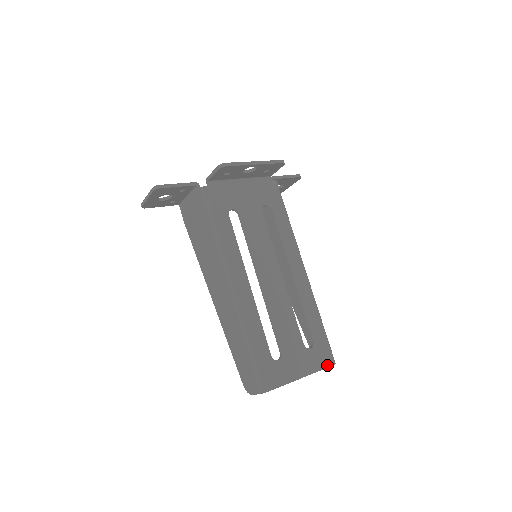
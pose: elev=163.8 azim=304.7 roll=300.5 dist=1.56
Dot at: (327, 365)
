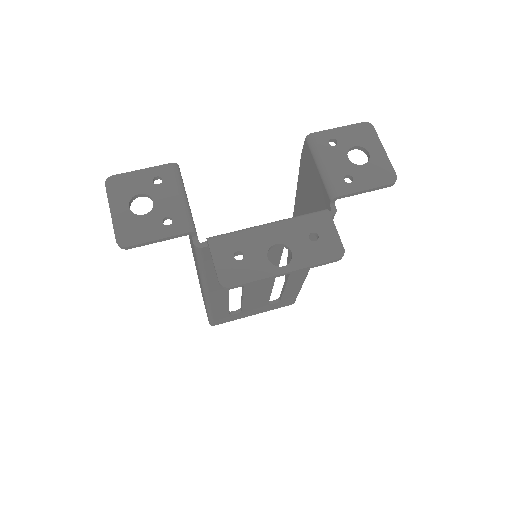
Dot at: (284, 306)
